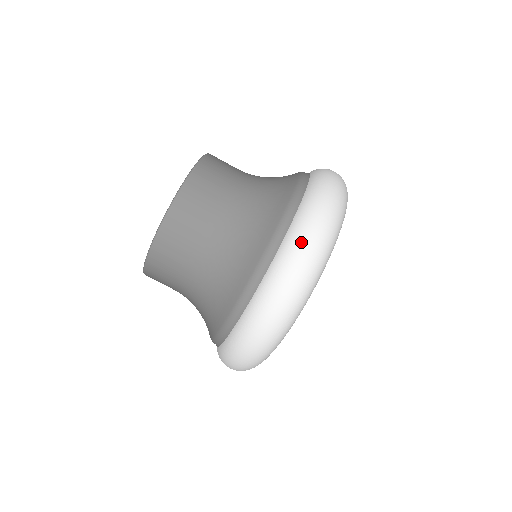
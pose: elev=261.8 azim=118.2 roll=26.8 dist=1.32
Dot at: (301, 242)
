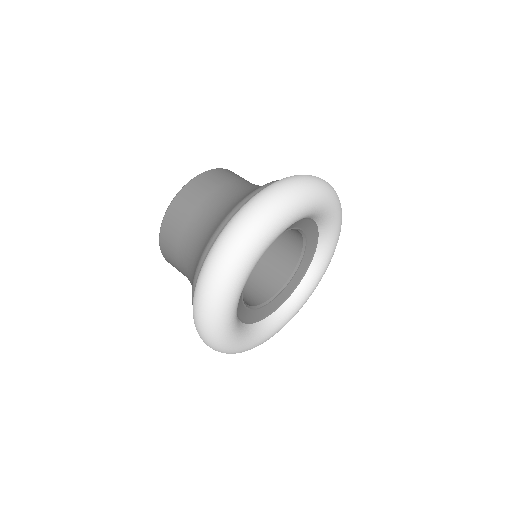
Dot at: (294, 176)
